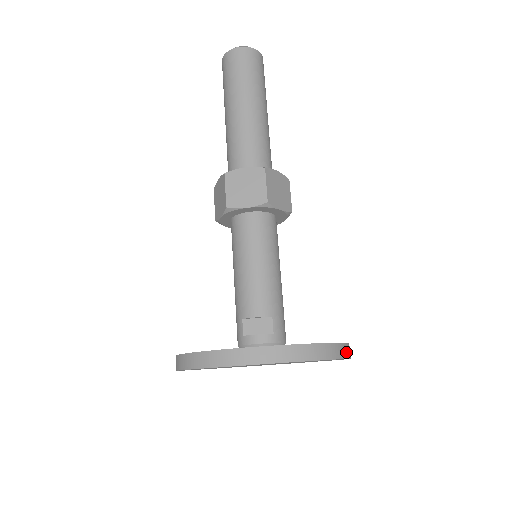
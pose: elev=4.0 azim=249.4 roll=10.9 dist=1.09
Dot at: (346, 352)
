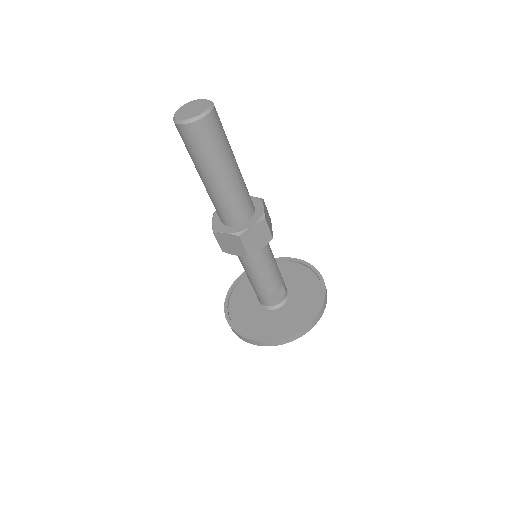
Dot at: occluded
